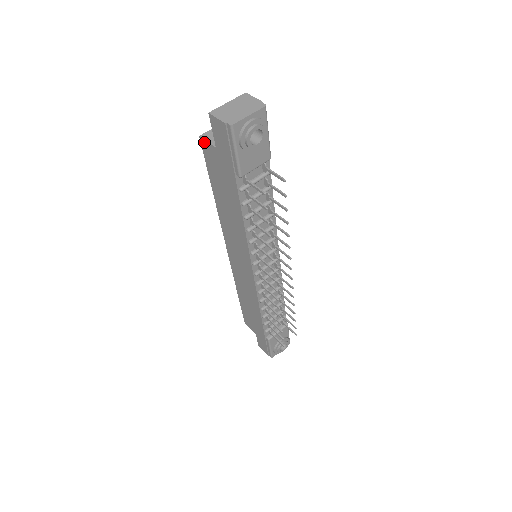
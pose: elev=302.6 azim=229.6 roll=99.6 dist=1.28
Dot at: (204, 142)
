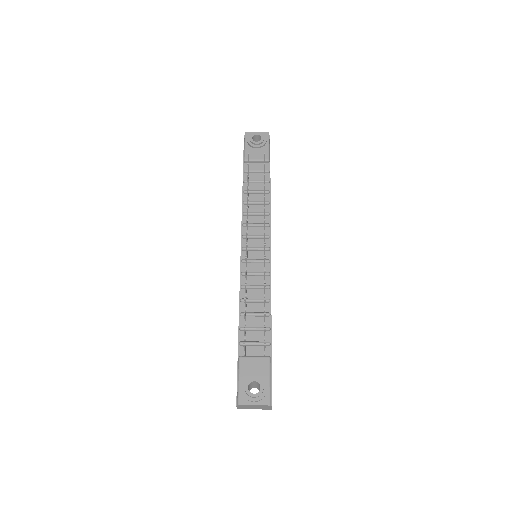
Dot at: occluded
